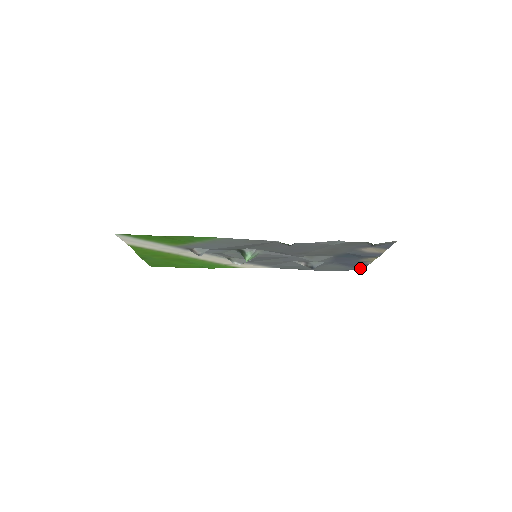
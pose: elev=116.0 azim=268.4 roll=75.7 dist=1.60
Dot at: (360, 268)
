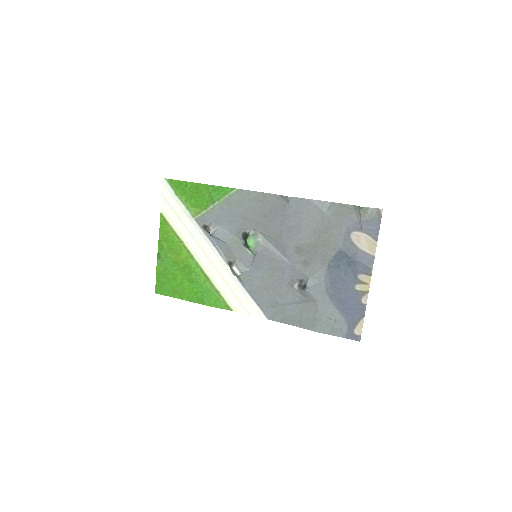
Dot at: (358, 330)
